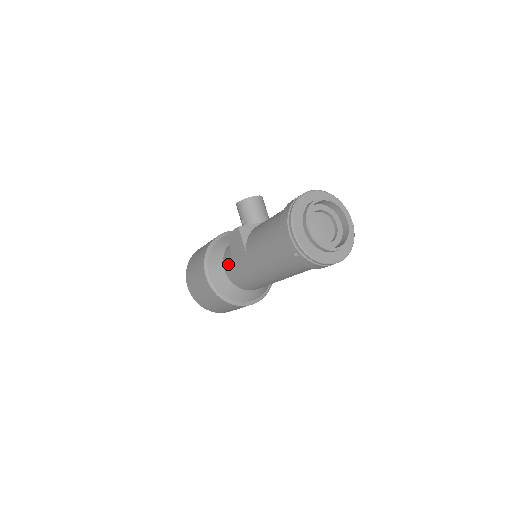
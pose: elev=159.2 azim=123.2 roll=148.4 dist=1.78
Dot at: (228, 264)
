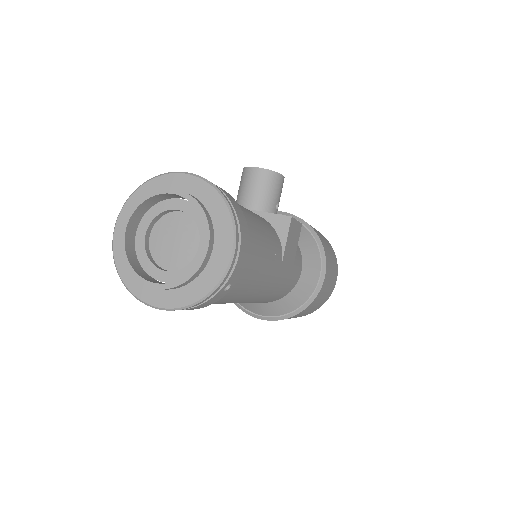
Dot at: occluded
